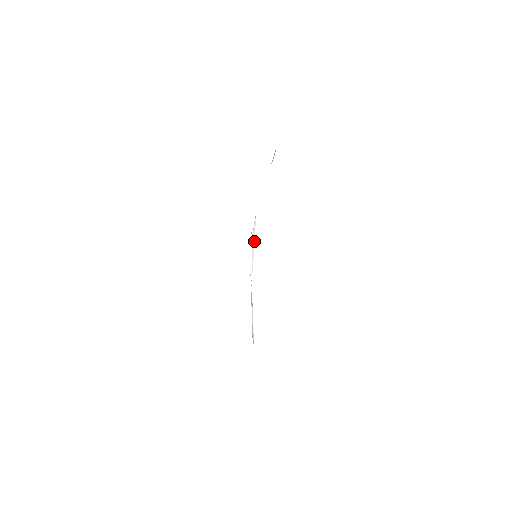
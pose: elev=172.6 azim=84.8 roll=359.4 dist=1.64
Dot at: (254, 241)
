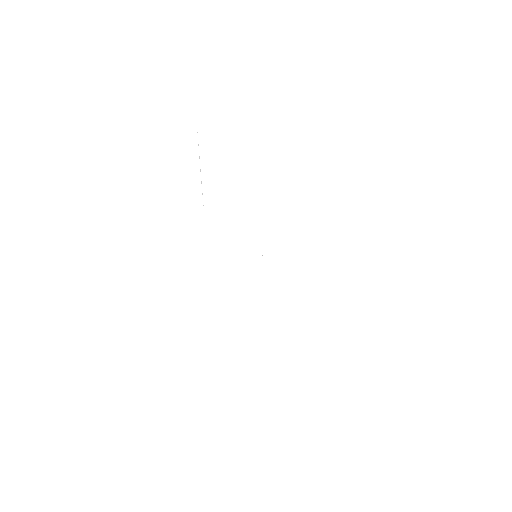
Dot at: occluded
